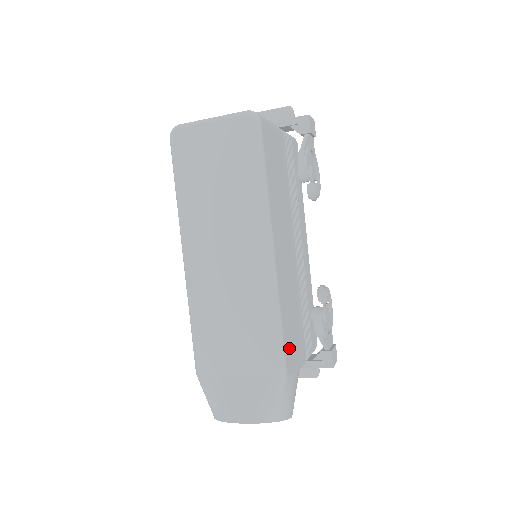
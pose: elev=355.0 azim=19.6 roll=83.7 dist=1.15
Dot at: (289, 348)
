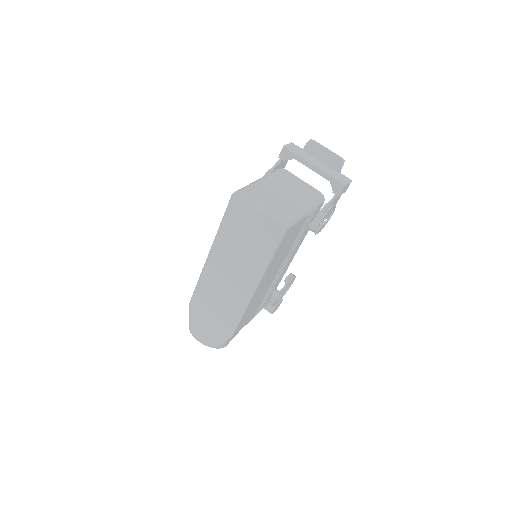
Dot at: (241, 325)
